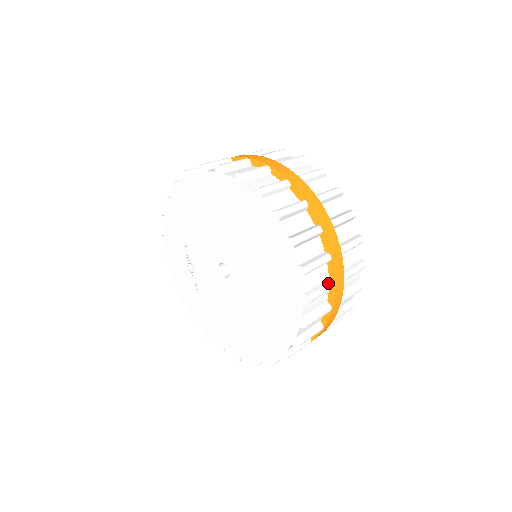
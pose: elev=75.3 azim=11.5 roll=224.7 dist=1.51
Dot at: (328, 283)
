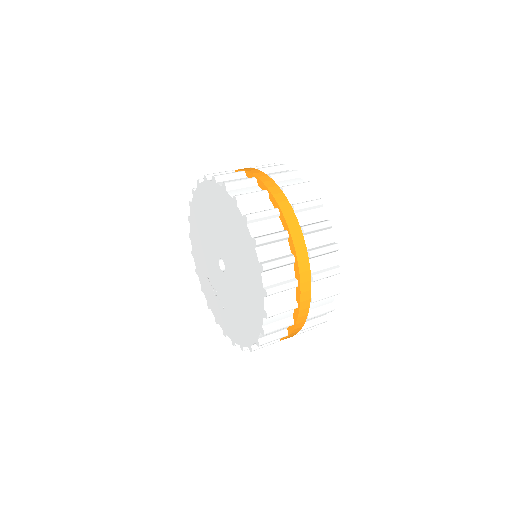
Dot at: (271, 209)
